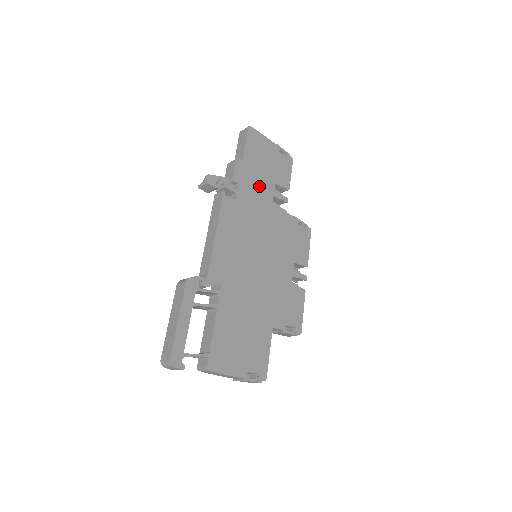
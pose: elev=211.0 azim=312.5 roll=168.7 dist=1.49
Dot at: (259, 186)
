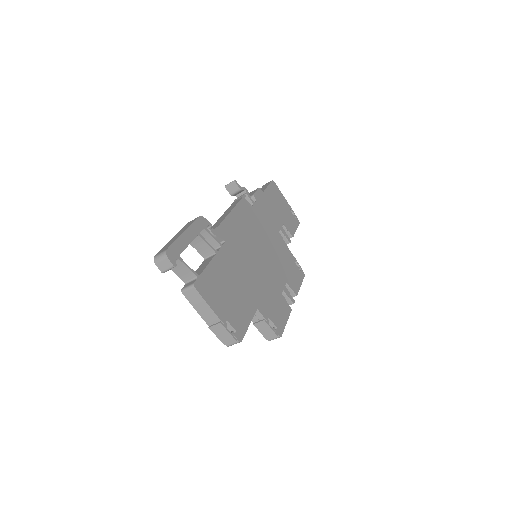
Dot at: (271, 215)
